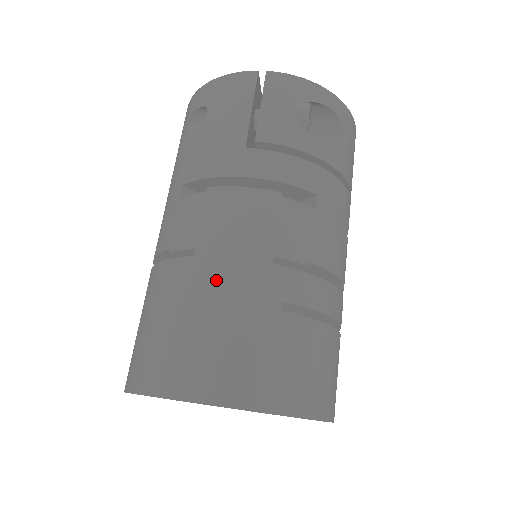
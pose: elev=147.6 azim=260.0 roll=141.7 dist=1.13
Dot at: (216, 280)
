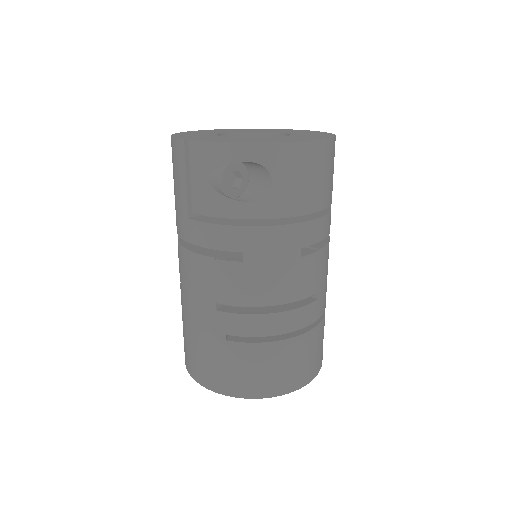
Dot at: (191, 315)
